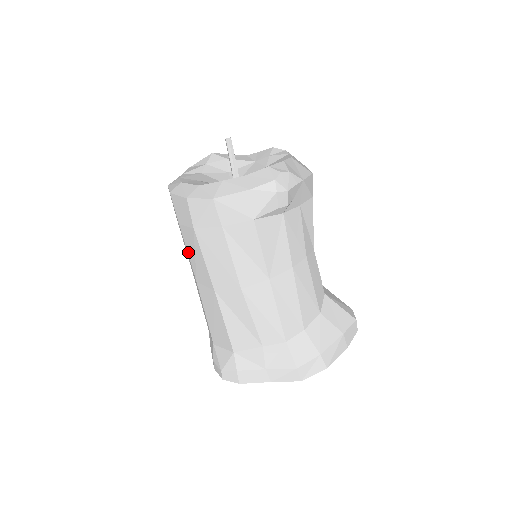
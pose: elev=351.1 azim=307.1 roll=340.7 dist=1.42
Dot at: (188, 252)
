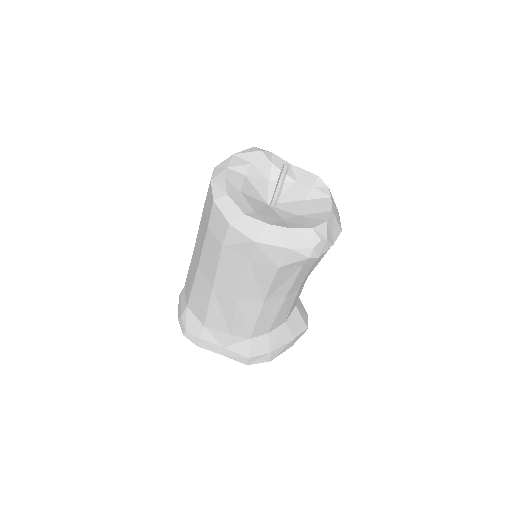
Dot at: (204, 247)
